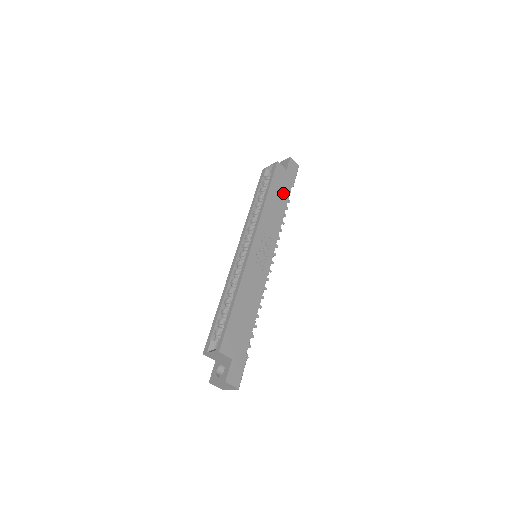
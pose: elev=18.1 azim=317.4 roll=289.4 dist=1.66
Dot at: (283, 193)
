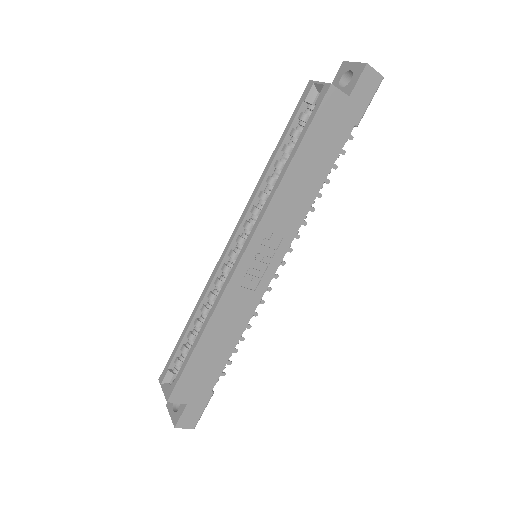
Dot at: (328, 148)
